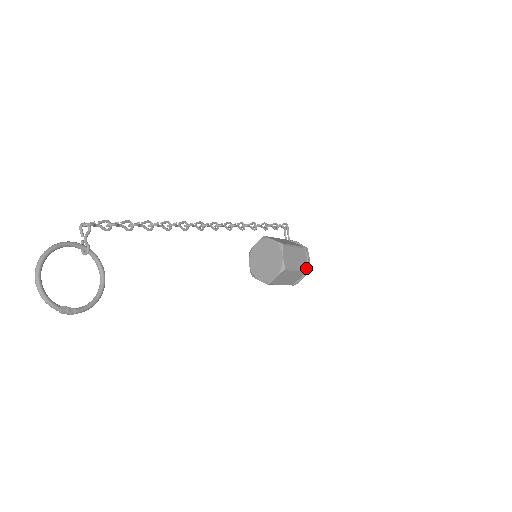
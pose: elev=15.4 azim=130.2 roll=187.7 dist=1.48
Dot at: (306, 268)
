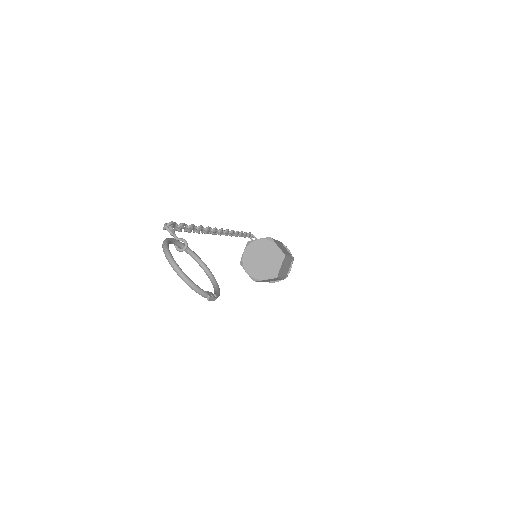
Dot at: (291, 256)
